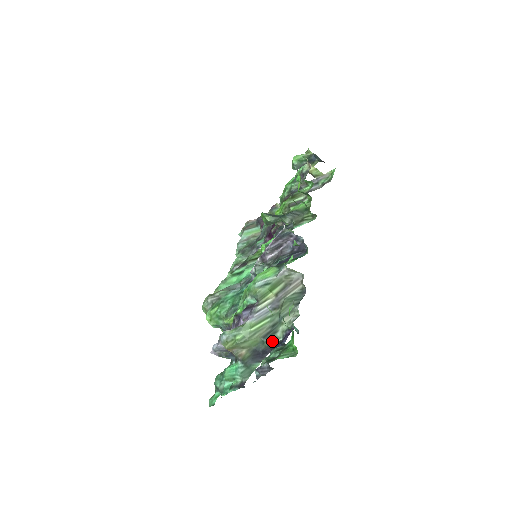
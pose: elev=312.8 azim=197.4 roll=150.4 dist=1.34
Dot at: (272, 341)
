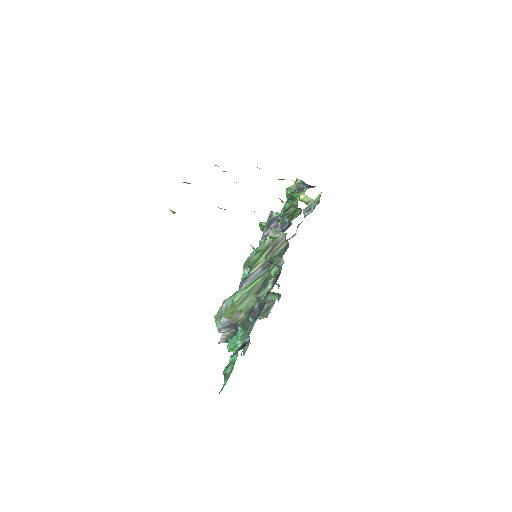
Dot at: (264, 295)
